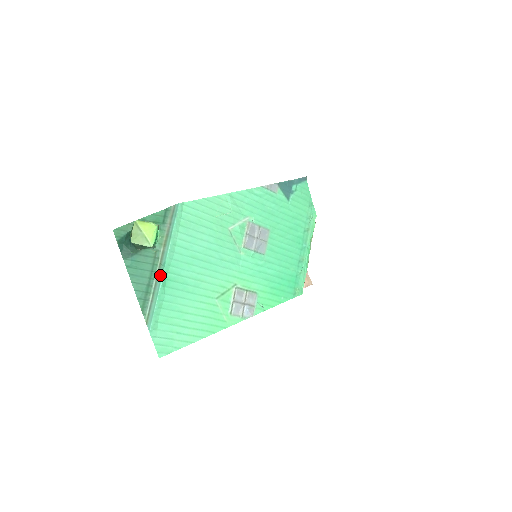
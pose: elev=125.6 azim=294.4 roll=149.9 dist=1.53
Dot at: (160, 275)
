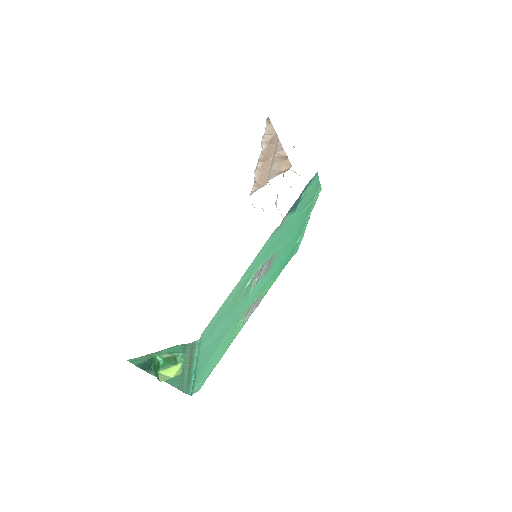
Dot at: (191, 375)
